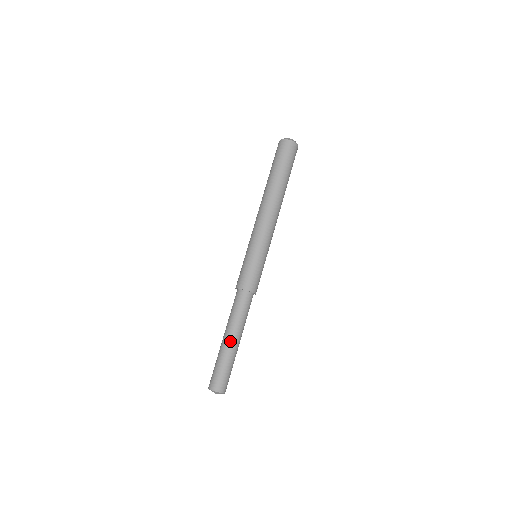
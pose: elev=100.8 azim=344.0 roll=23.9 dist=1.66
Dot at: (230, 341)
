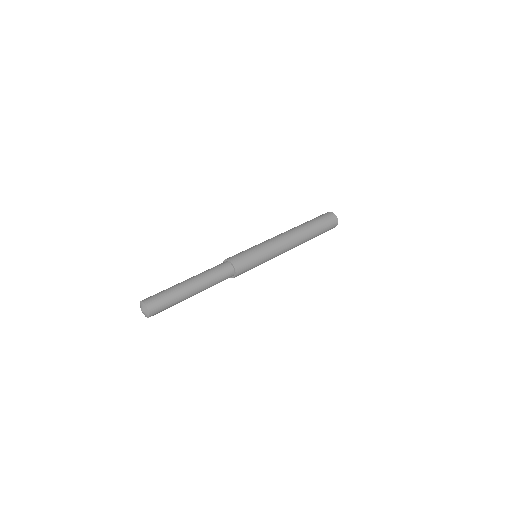
Dot at: (185, 280)
